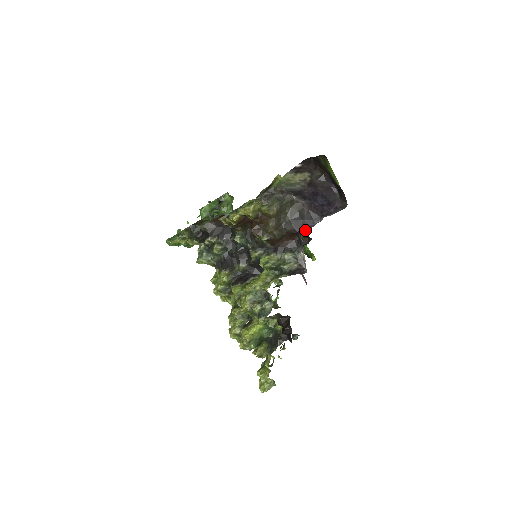
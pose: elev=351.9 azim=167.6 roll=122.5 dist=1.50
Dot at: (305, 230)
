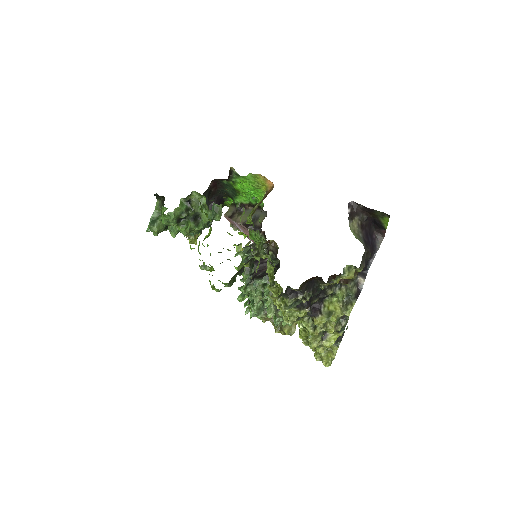
Dot at: occluded
